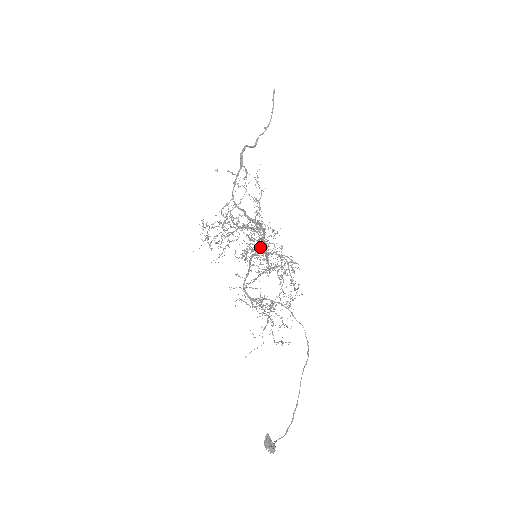
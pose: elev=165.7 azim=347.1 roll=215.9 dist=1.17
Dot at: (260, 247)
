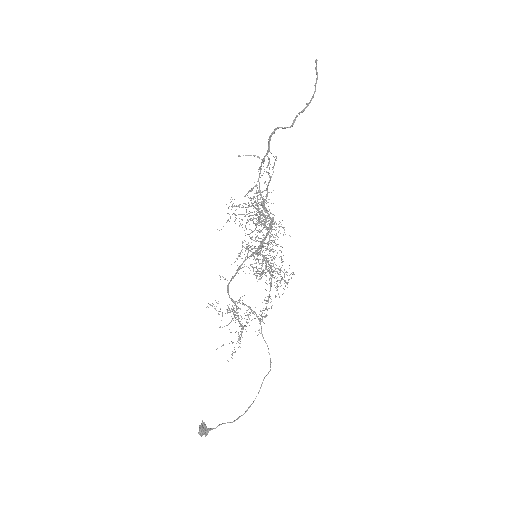
Dot at: occluded
